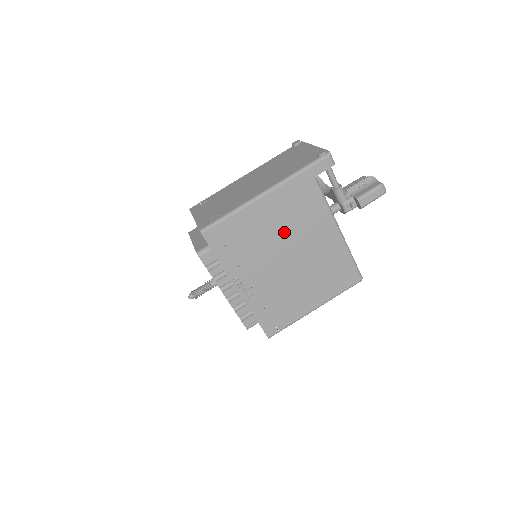
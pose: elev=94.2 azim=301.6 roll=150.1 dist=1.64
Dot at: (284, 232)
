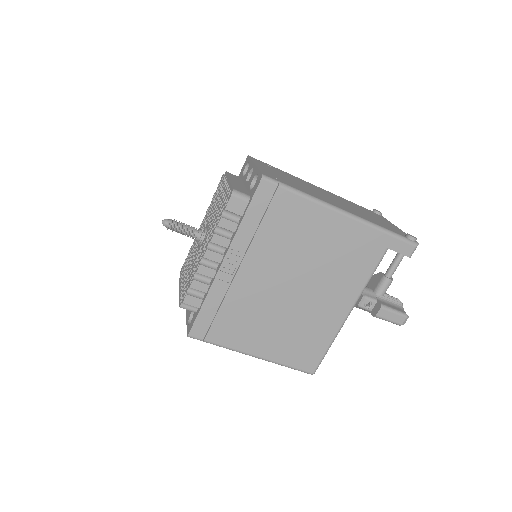
Dot at: (316, 262)
